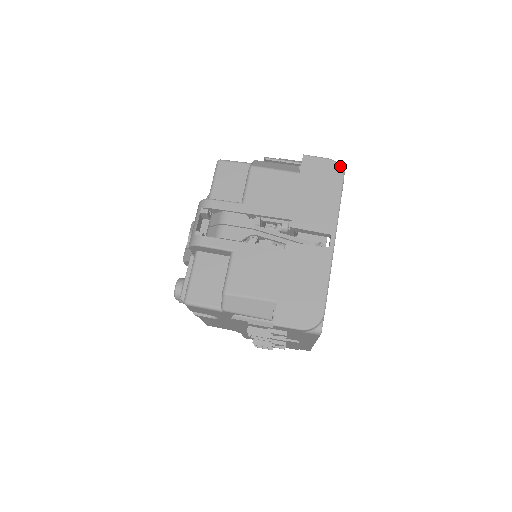
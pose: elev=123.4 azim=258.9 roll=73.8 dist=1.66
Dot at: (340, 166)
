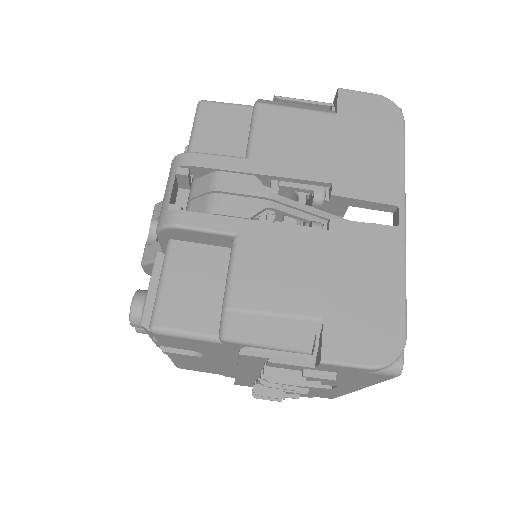
Dot at: (396, 105)
